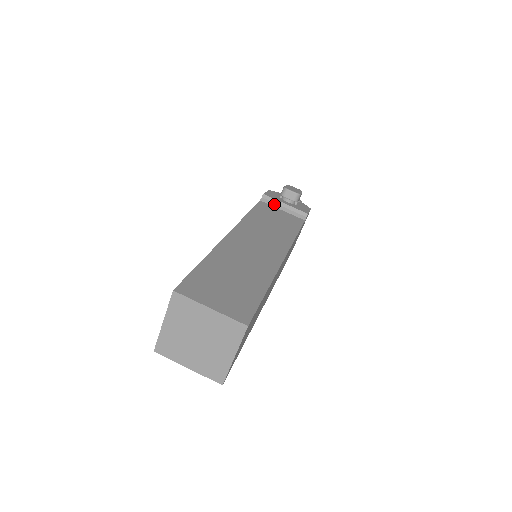
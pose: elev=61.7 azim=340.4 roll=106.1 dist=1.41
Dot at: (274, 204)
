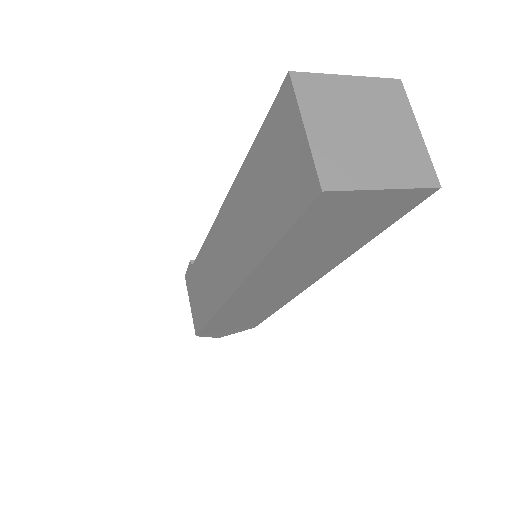
Dot at: occluded
